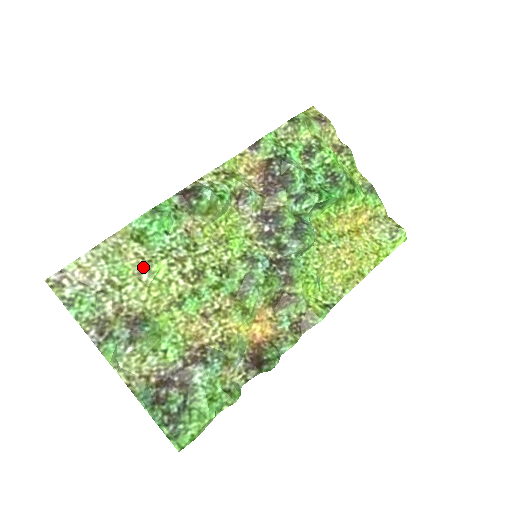
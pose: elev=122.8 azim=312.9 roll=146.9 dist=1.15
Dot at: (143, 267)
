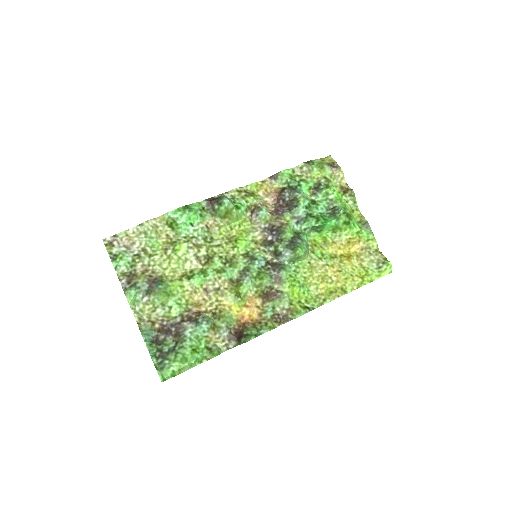
Dot at: (170, 245)
